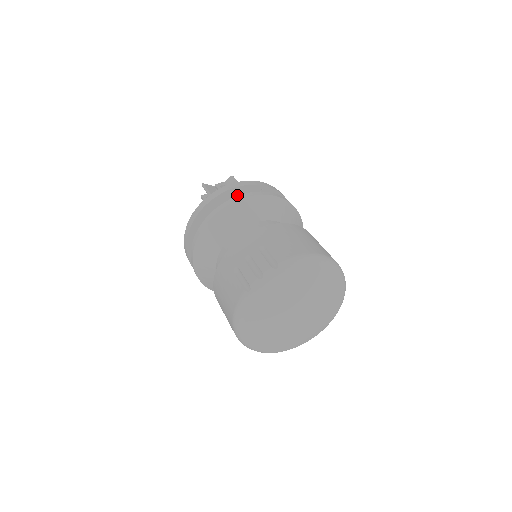
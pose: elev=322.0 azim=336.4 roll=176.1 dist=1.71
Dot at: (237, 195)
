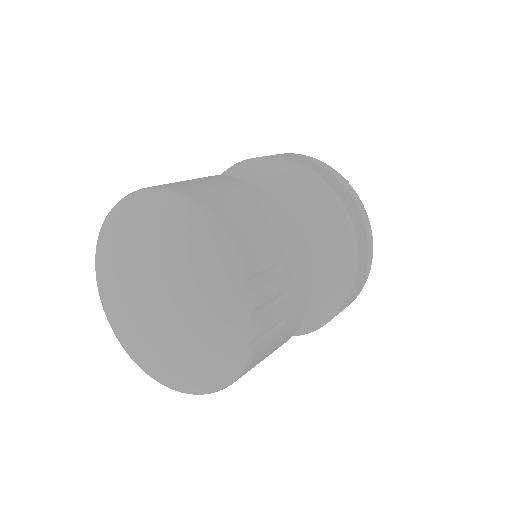
Dot at: occluded
